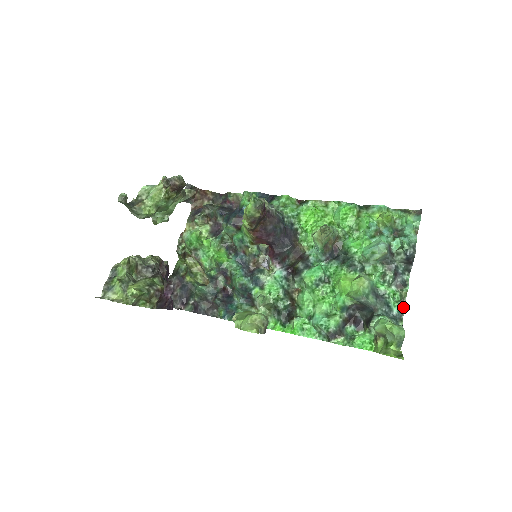
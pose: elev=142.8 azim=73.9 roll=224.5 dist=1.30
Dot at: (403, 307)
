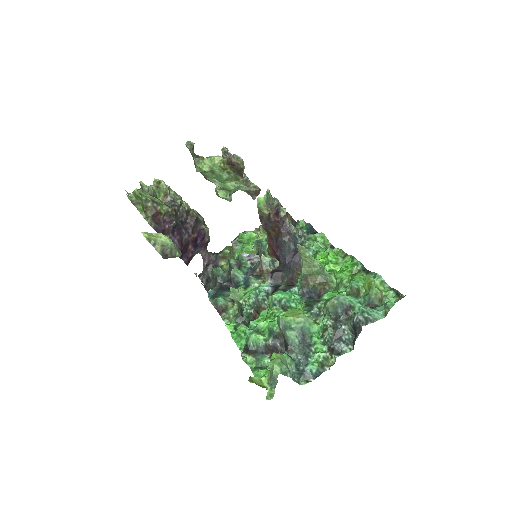
Dot at: (320, 372)
